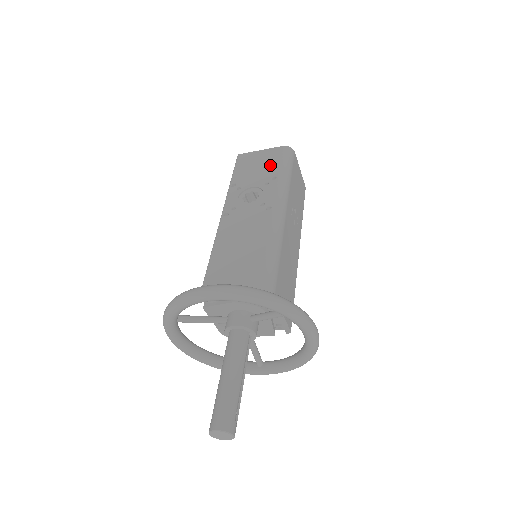
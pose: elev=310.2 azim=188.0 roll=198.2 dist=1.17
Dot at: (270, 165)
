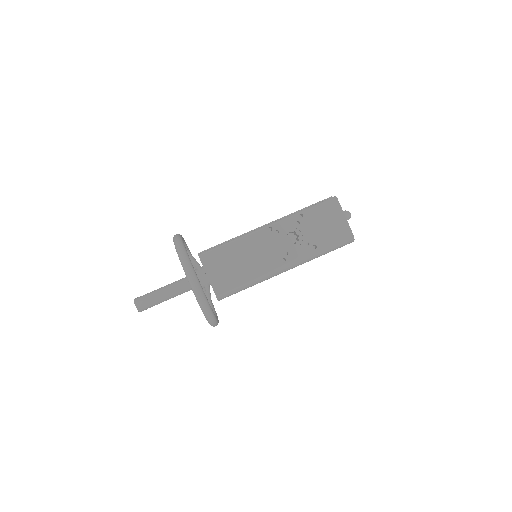
Dot at: (328, 235)
